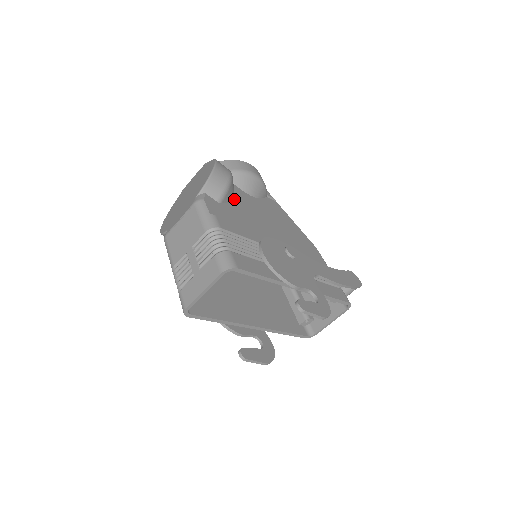
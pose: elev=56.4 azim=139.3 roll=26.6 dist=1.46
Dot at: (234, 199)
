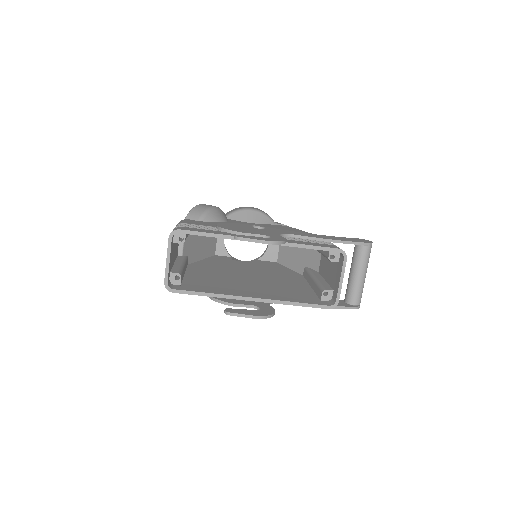
Dot at: (223, 222)
